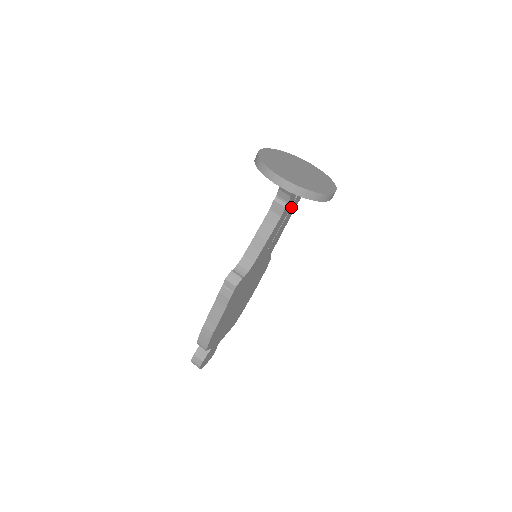
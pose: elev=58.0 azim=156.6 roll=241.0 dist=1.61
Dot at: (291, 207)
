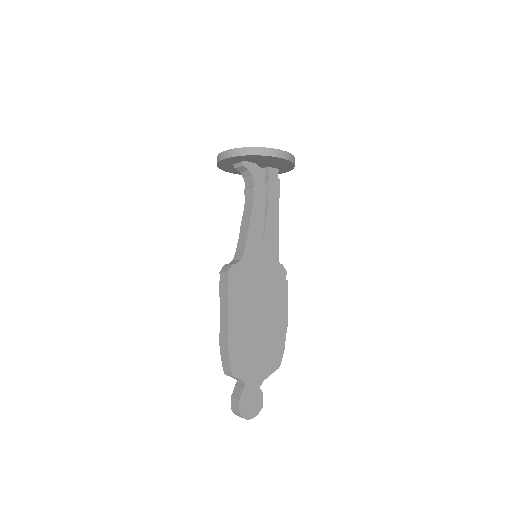
Dot at: (268, 195)
